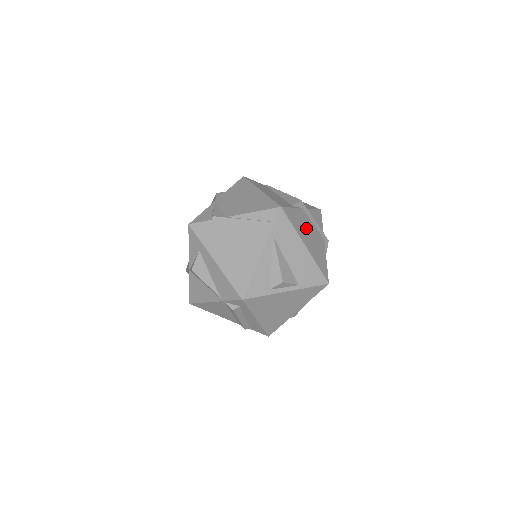
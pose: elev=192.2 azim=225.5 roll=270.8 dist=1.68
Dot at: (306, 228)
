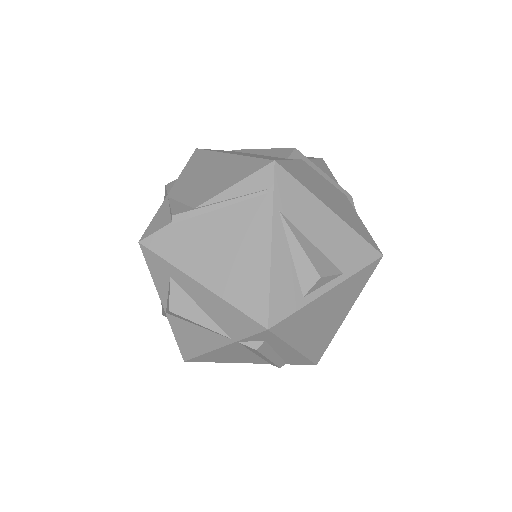
Dot at: (319, 185)
